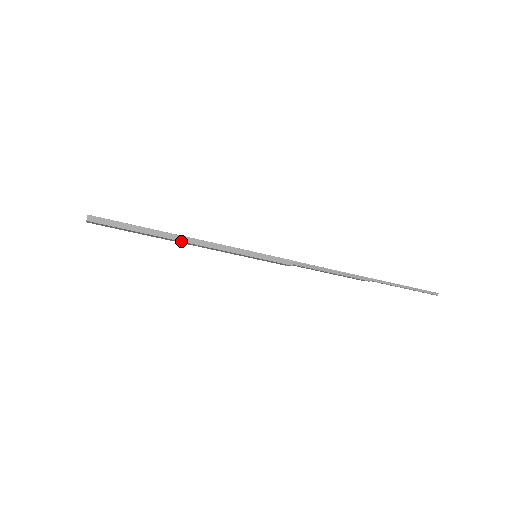
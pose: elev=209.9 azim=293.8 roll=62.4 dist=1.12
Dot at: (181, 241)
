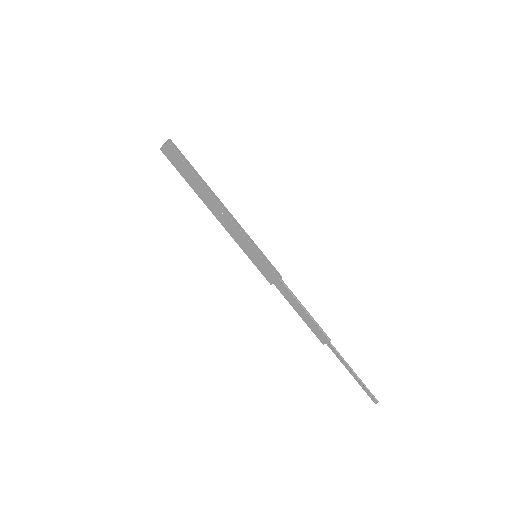
Dot at: (216, 200)
